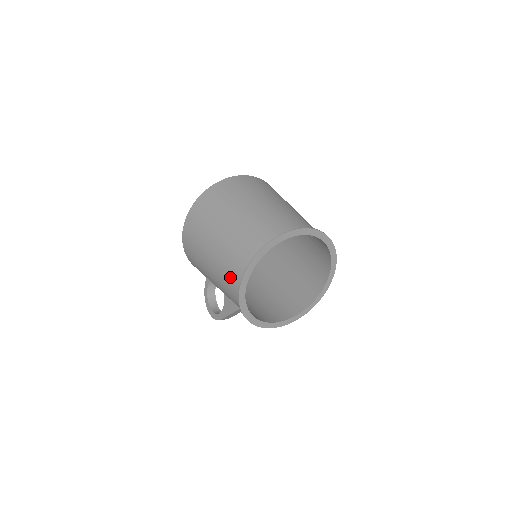
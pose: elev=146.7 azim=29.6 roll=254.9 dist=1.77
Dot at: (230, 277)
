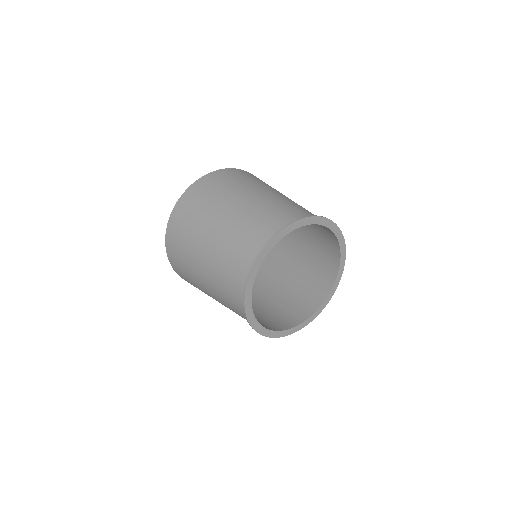
Dot at: (236, 310)
